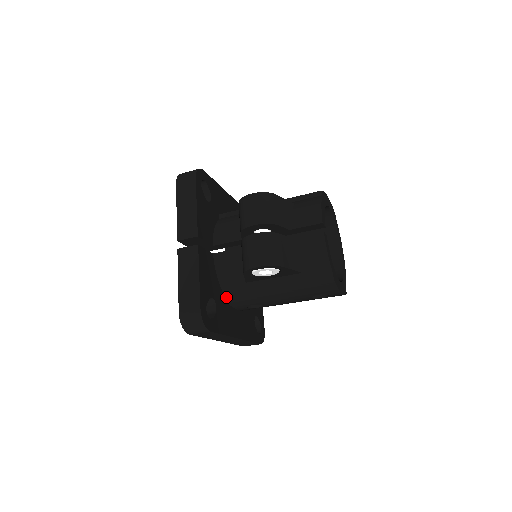
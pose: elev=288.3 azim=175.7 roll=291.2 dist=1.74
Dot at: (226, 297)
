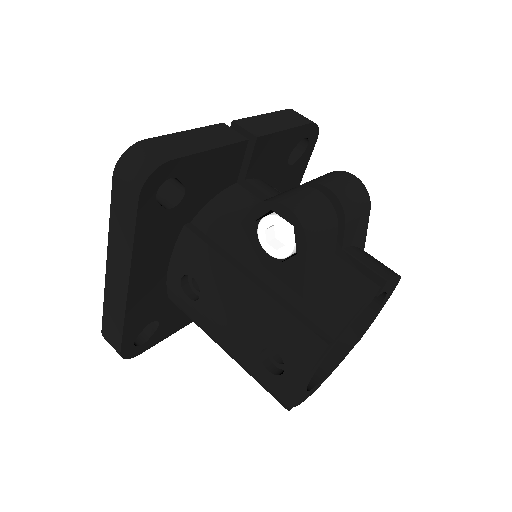
Dot at: (188, 228)
